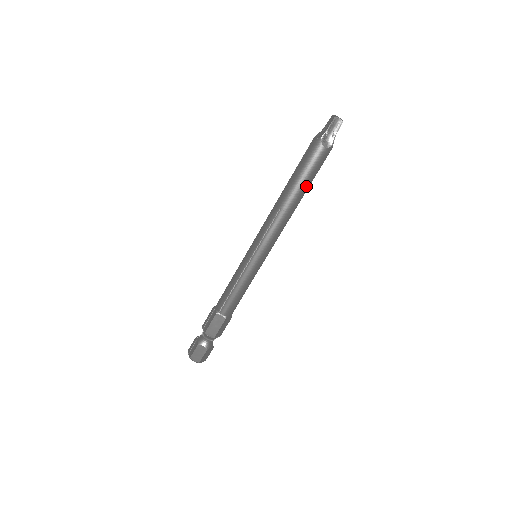
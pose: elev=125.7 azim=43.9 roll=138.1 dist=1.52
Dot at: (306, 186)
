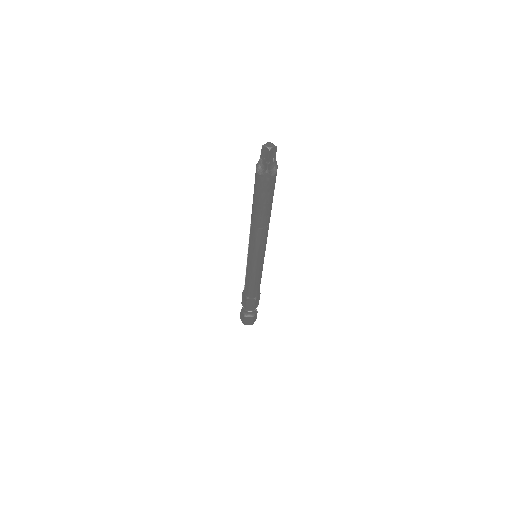
Dot at: (260, 207)
